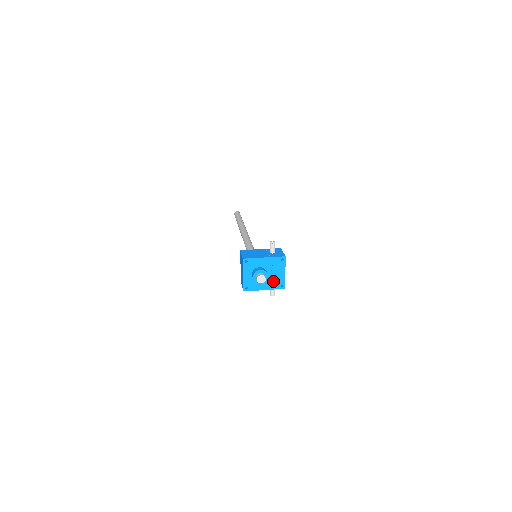
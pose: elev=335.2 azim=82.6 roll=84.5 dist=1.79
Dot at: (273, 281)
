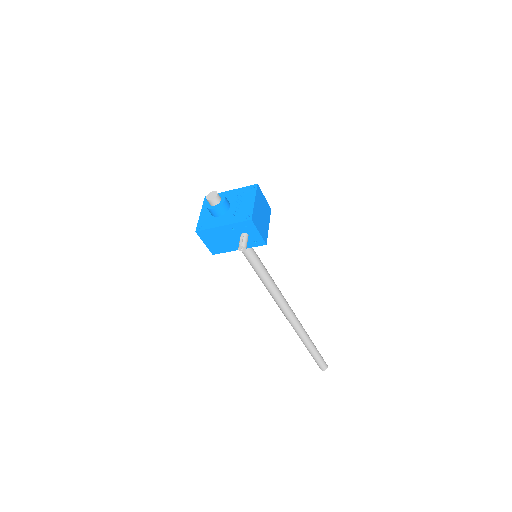
Dot at: (236, 214)
